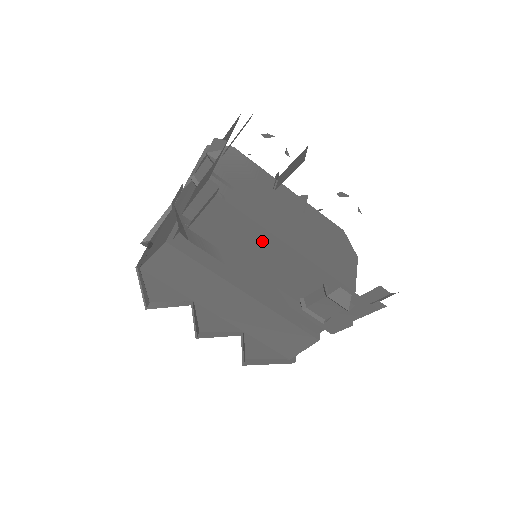
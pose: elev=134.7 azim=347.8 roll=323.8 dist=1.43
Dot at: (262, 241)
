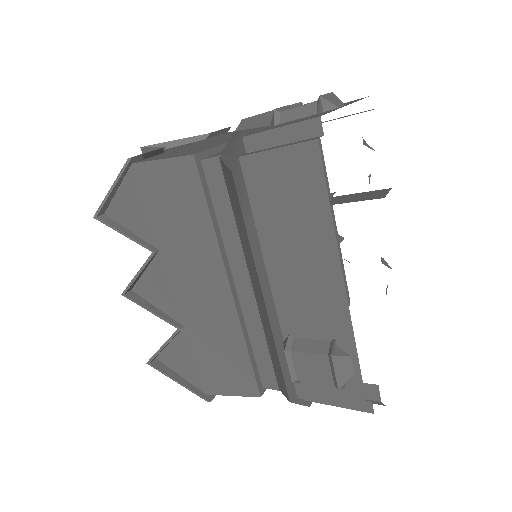
Dot at: (314, 237)
